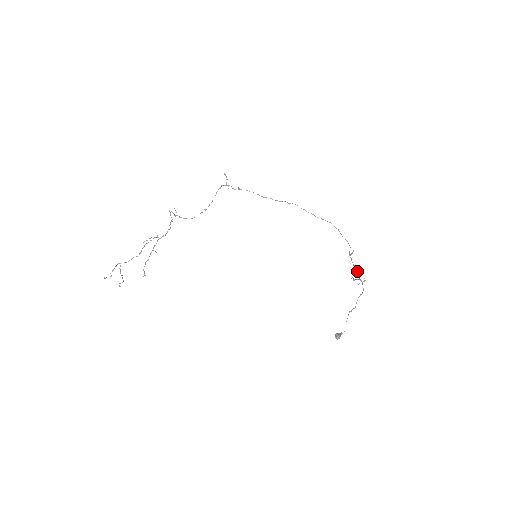
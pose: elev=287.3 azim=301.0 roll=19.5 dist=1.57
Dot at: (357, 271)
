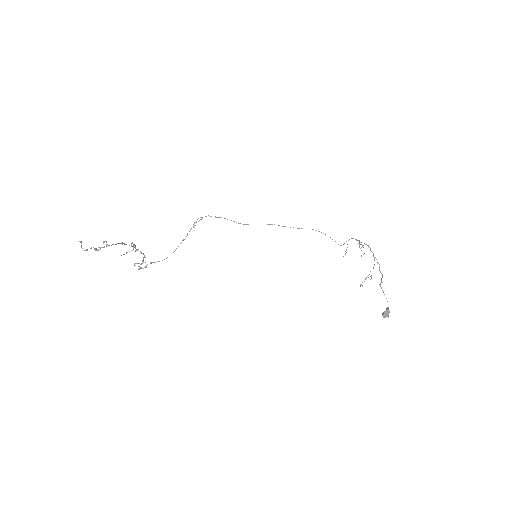
Dot at: (362, 245)
